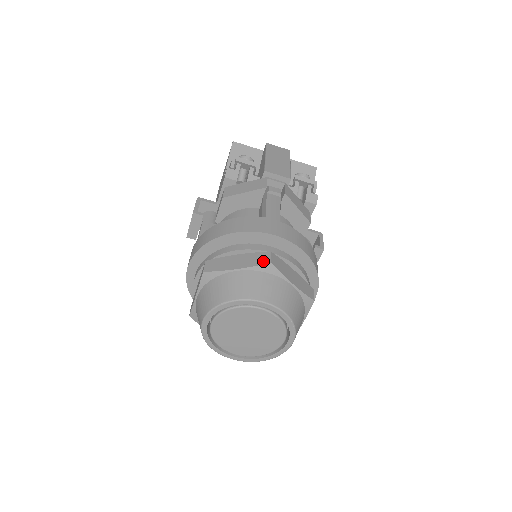
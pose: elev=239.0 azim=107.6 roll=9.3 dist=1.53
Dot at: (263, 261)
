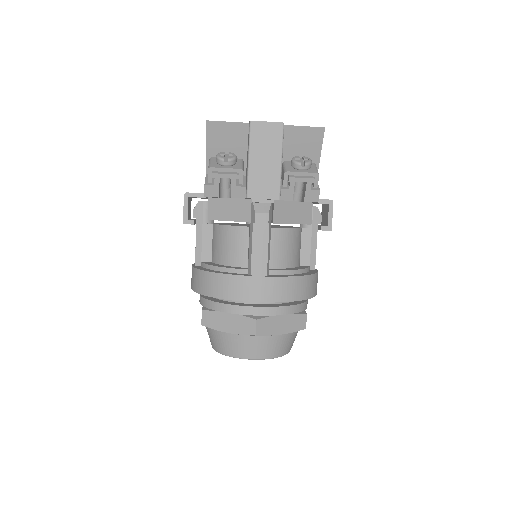
Dot at: (249, 331)
